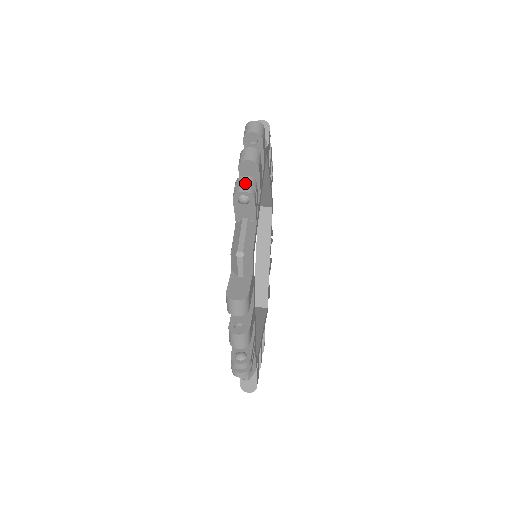
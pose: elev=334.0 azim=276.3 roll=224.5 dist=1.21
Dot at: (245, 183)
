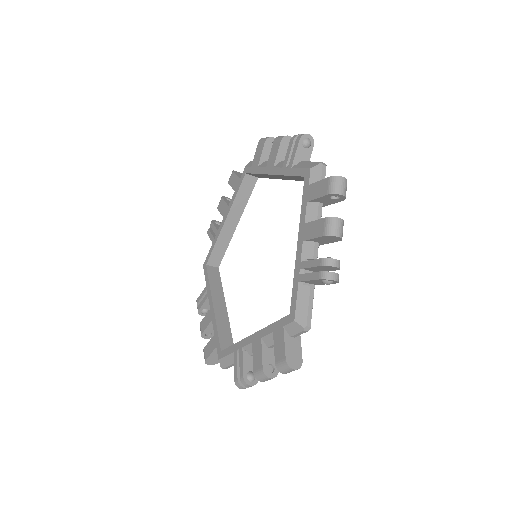
Dot at: occluded
